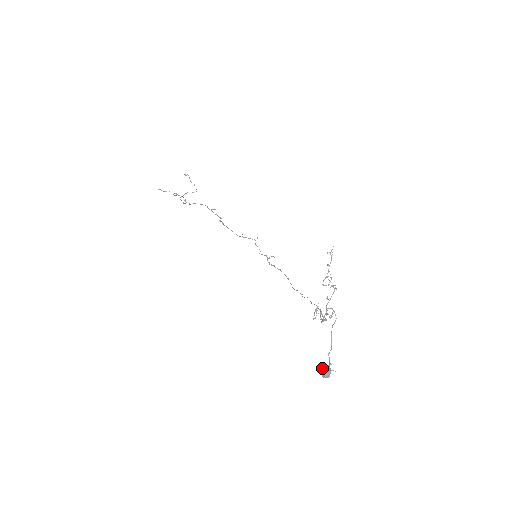
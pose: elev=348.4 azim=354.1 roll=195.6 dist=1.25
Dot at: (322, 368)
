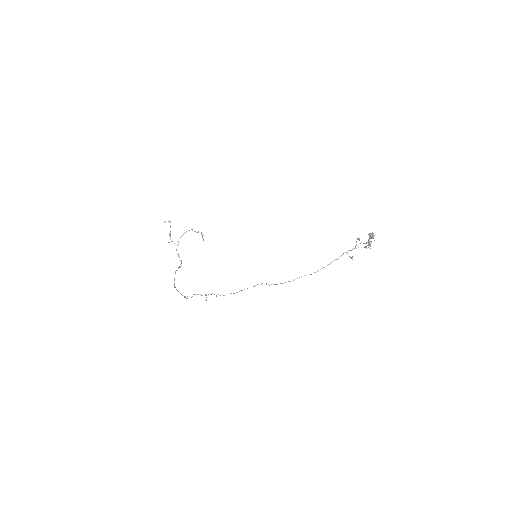
Dot at: (372, 233)
